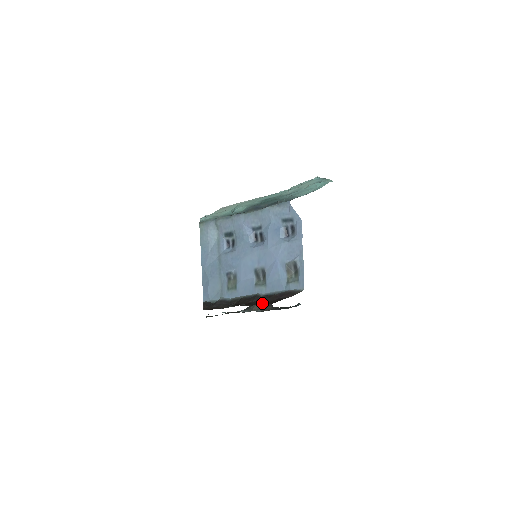
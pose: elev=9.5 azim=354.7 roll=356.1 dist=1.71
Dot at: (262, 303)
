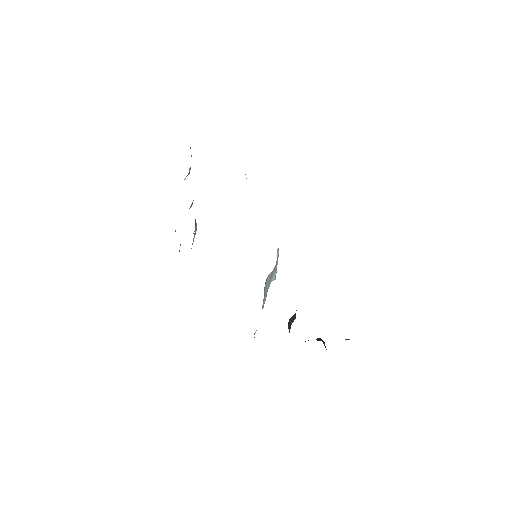
Dot at: occluded
